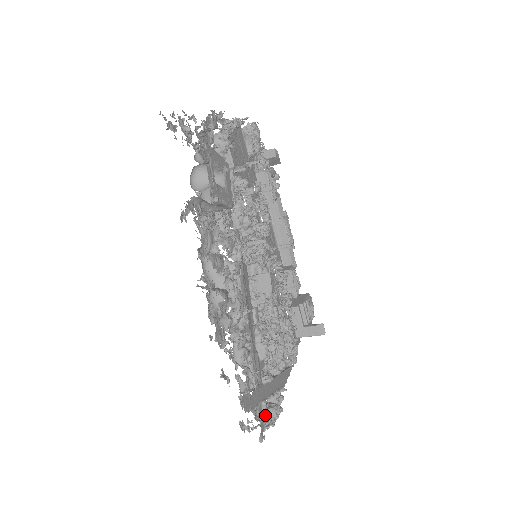
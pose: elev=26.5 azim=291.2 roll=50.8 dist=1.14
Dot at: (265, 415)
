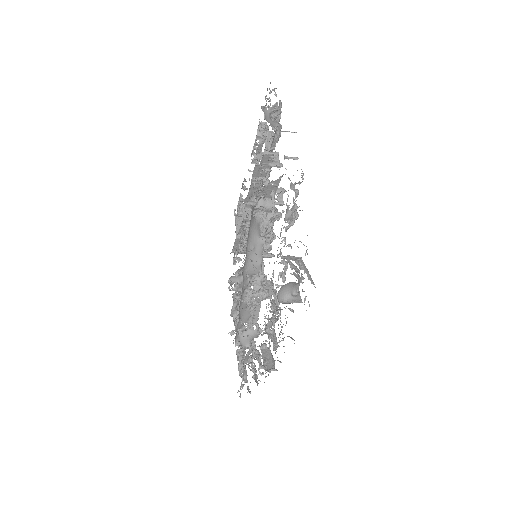
Dot at: (238, 364)
